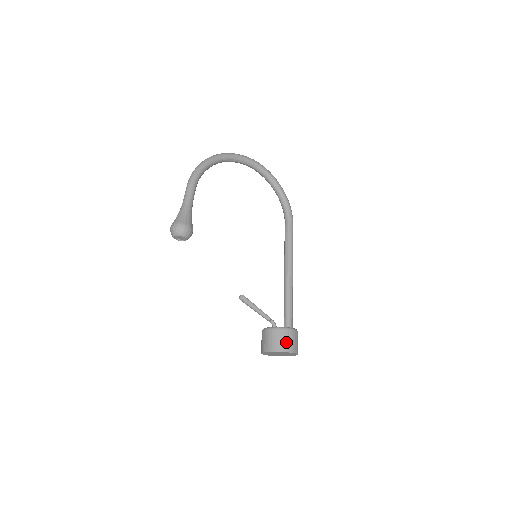
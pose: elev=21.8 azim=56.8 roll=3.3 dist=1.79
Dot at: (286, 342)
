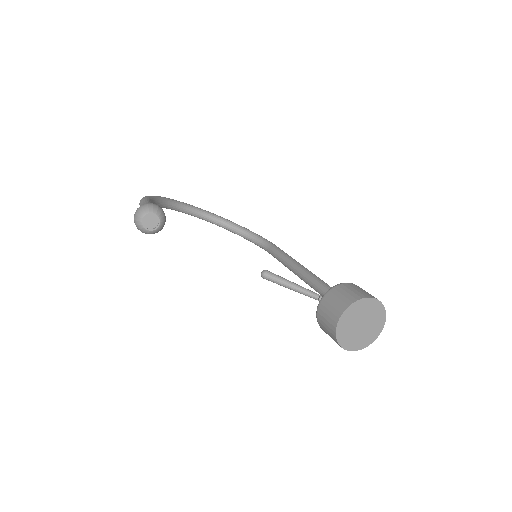
Dot at: (359, 291)
